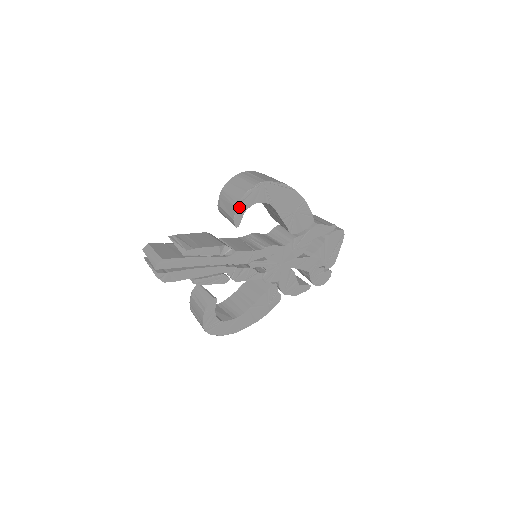
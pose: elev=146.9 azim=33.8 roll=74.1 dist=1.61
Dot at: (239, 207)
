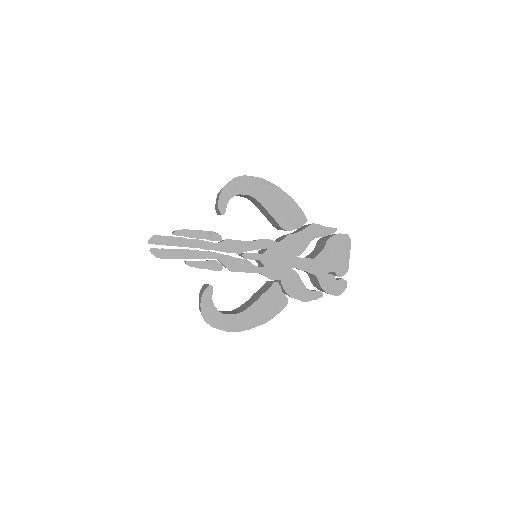
Dot at: (222, 196)
